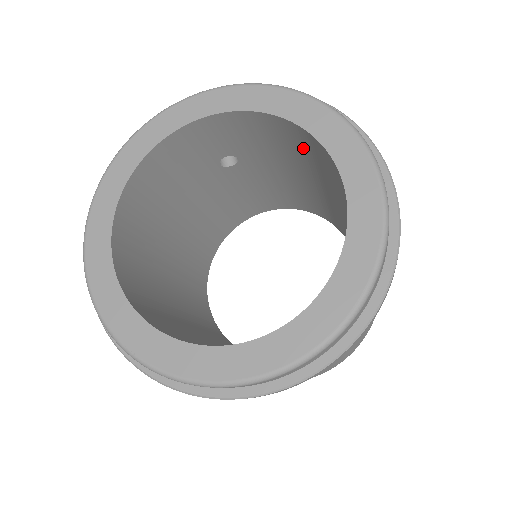
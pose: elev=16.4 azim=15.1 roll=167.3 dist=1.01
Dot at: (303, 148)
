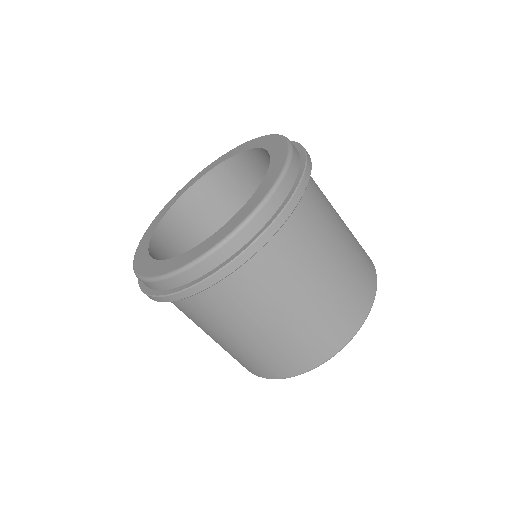
Dot at: (219, 196)
